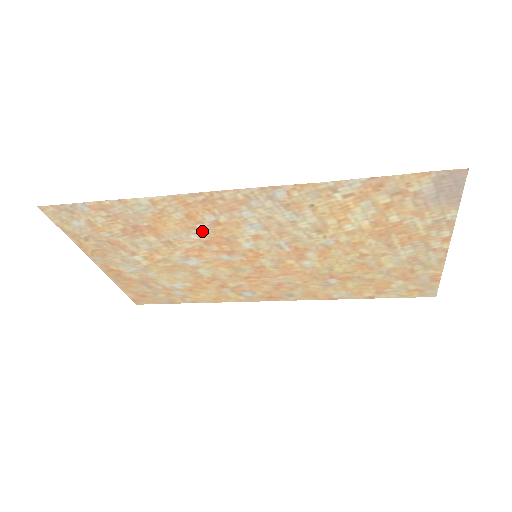
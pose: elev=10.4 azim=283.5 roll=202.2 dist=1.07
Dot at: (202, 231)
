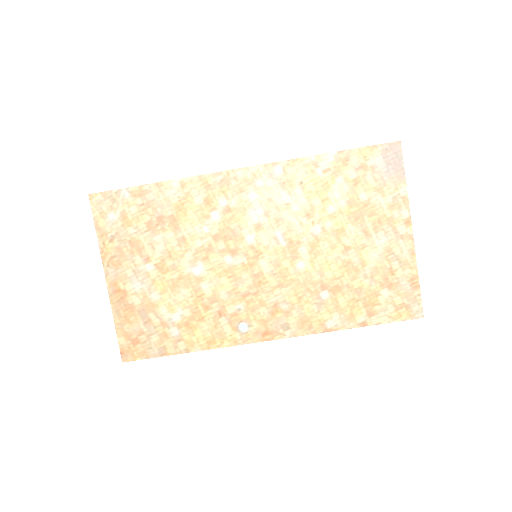
Dot at: (214, 221)
